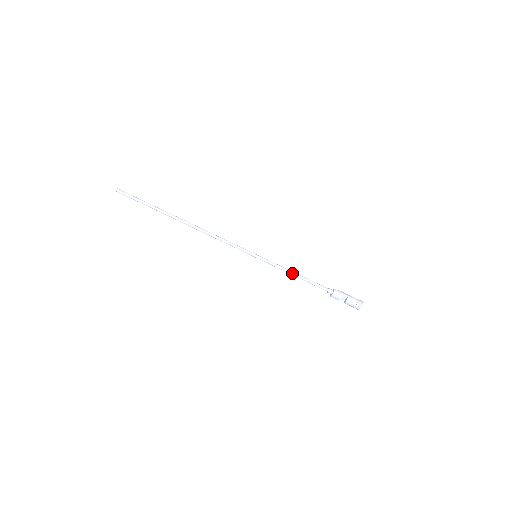
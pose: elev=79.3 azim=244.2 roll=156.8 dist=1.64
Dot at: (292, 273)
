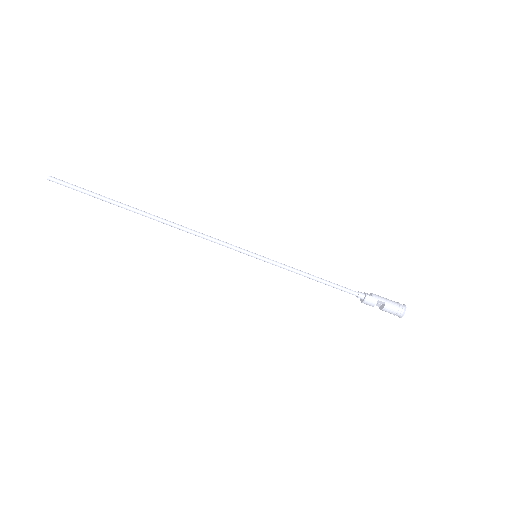
Dot at: (307, 276)
